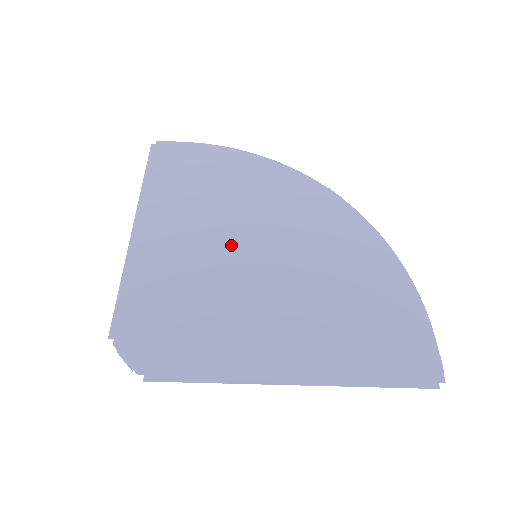
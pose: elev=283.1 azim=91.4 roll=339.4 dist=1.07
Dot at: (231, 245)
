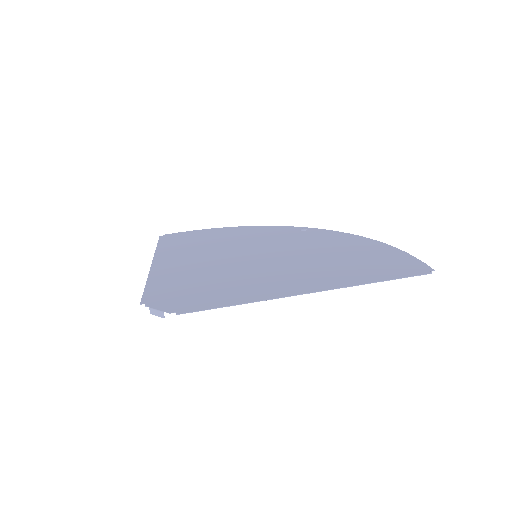
Dot at: (234, 256)
